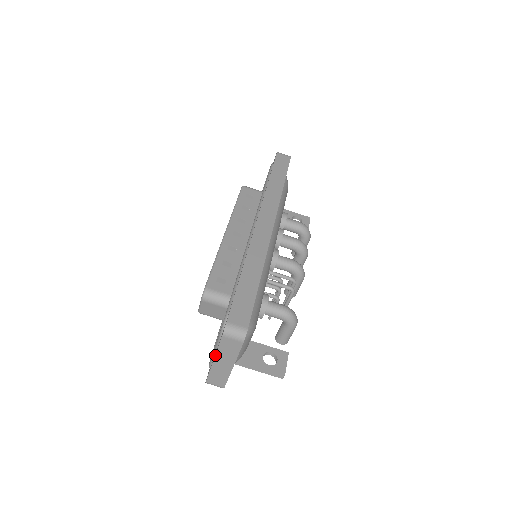
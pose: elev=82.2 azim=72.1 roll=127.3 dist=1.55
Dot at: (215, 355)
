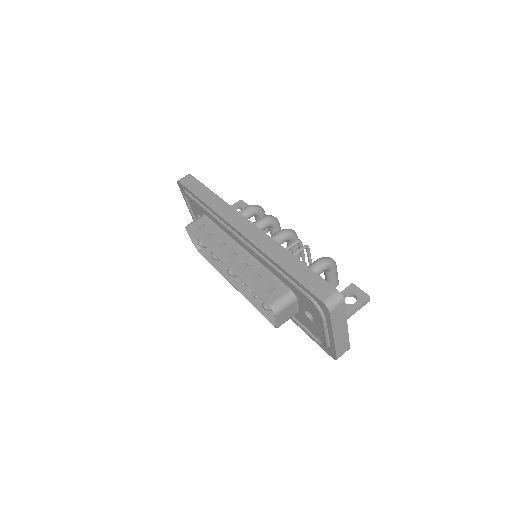
Dot at: (332, 332)
